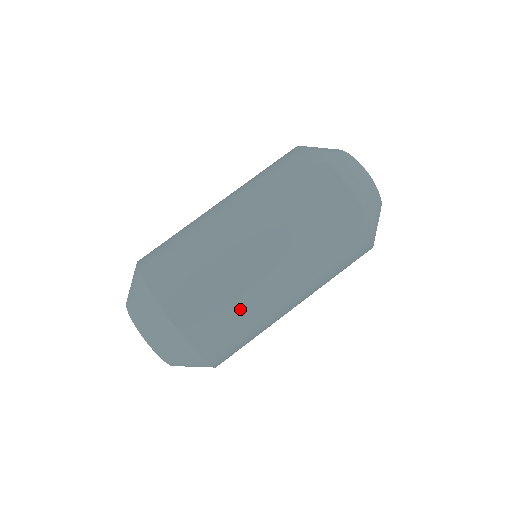
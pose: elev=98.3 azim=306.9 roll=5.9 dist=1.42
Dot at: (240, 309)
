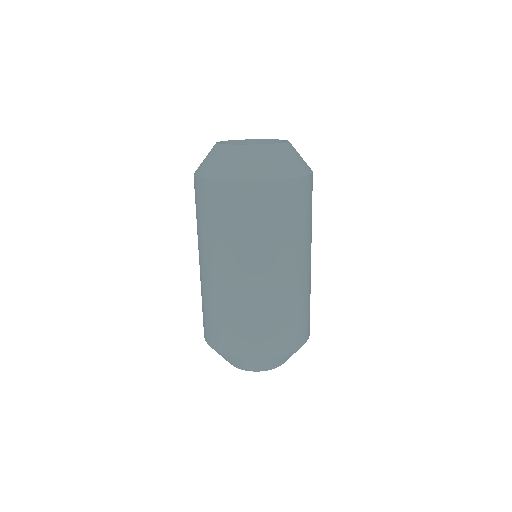
Dot at: (261, 315)
